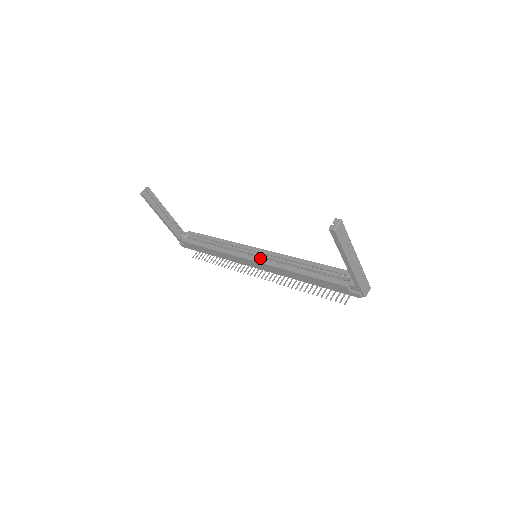
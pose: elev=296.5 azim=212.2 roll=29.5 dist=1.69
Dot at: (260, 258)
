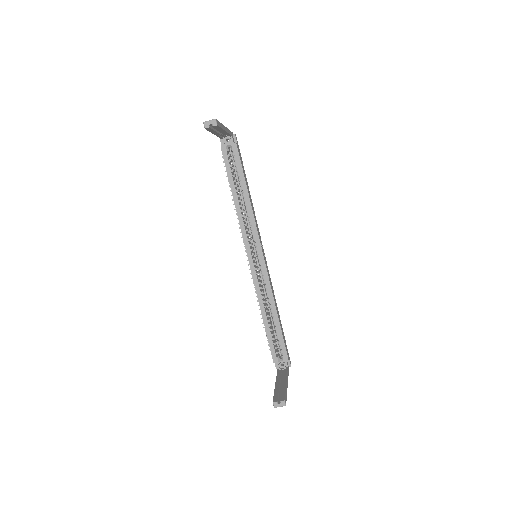
Dot at: occluded
